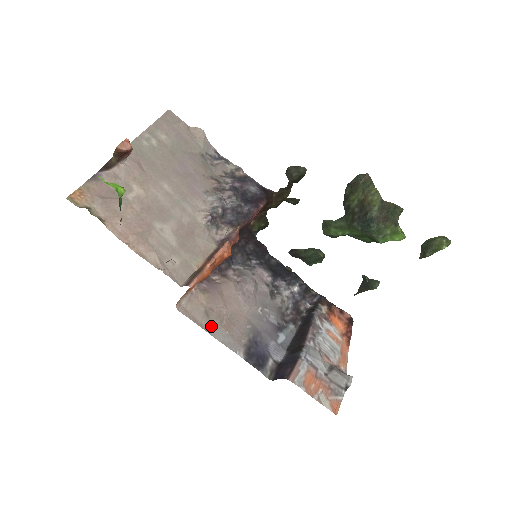
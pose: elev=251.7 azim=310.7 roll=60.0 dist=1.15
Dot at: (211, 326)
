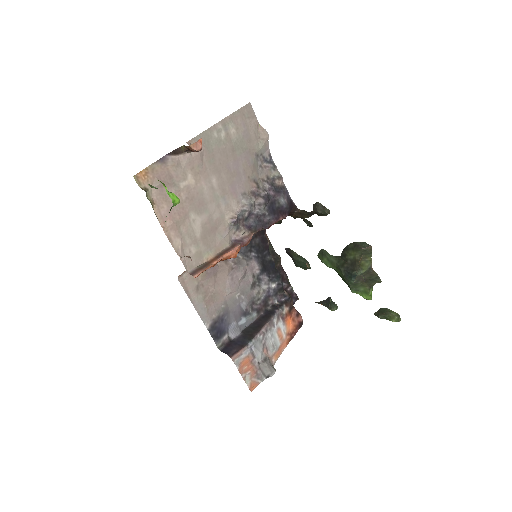
Dot at: (196, 298)
